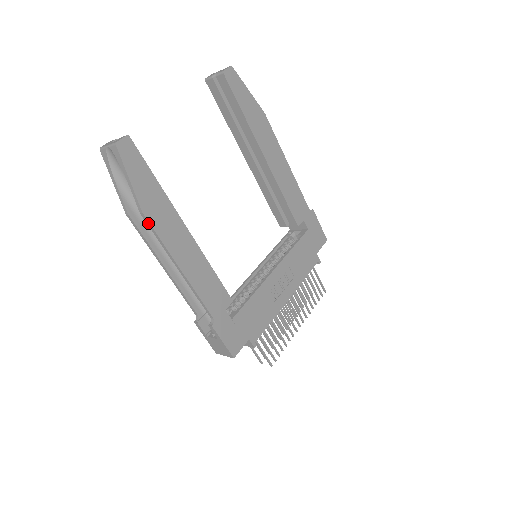
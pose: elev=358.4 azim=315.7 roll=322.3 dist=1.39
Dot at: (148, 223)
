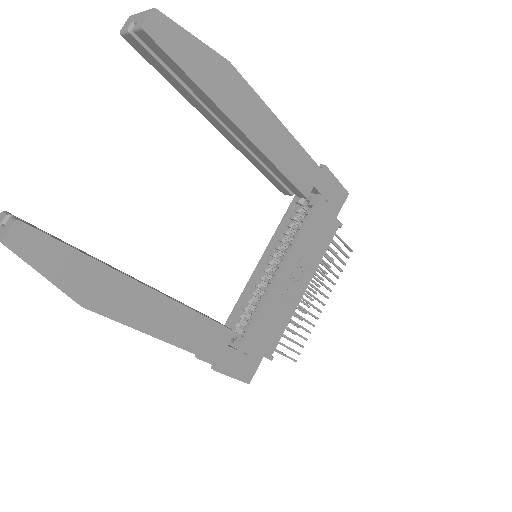
Dot at: (95, 312)
